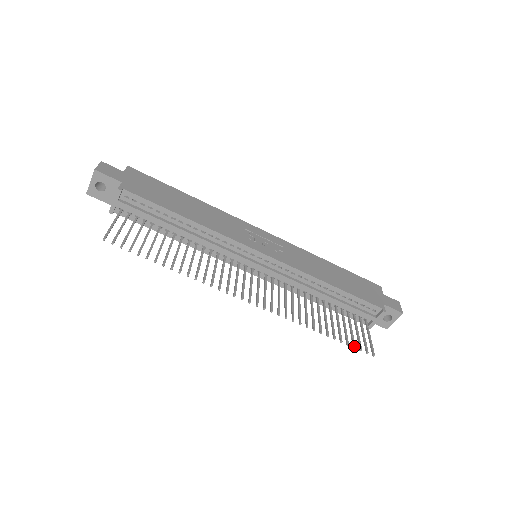
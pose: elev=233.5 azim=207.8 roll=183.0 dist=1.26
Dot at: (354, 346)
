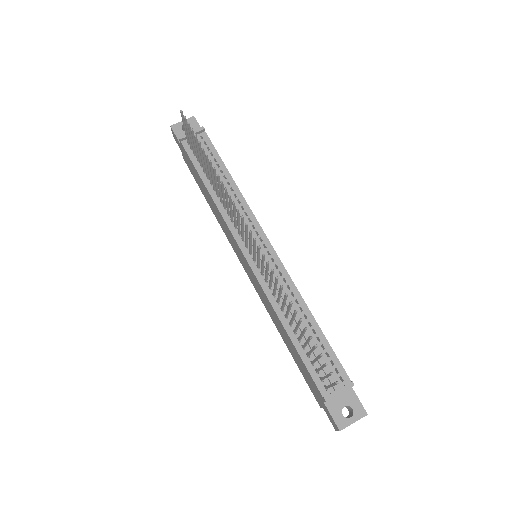
Dot at: occluded
